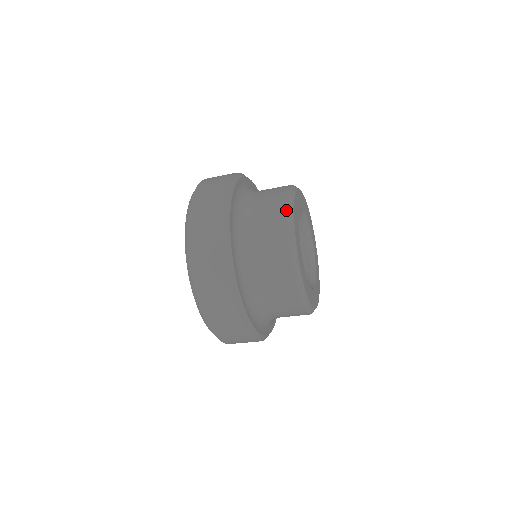
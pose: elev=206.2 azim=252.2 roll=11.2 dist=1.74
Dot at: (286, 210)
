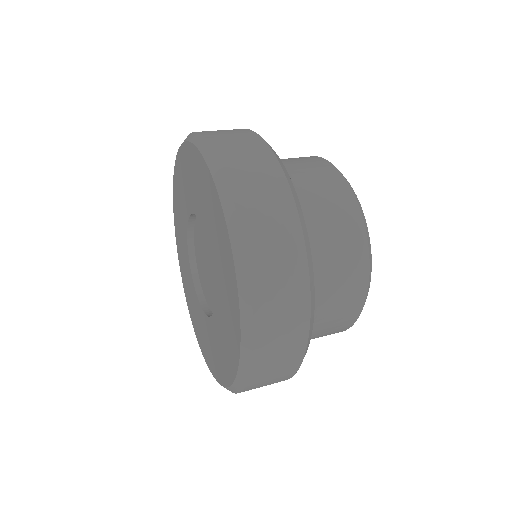
Dot at: (369, 281)
